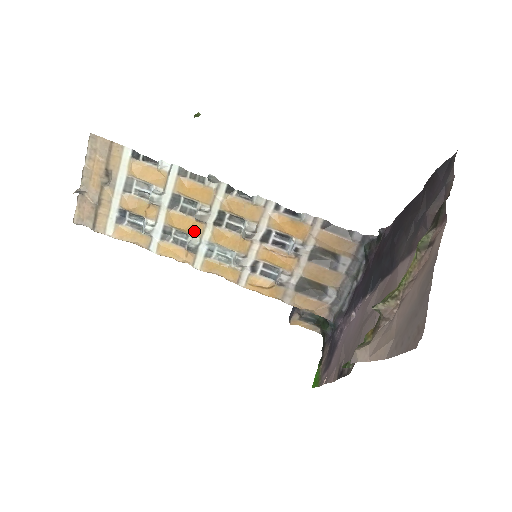
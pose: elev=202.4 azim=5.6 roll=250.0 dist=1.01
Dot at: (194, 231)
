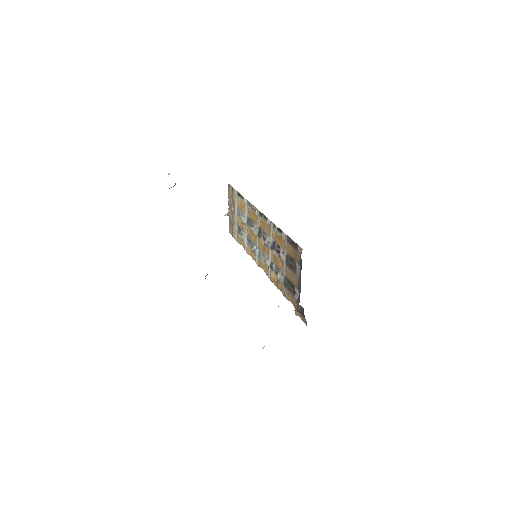
Dot at: (254, 240)
